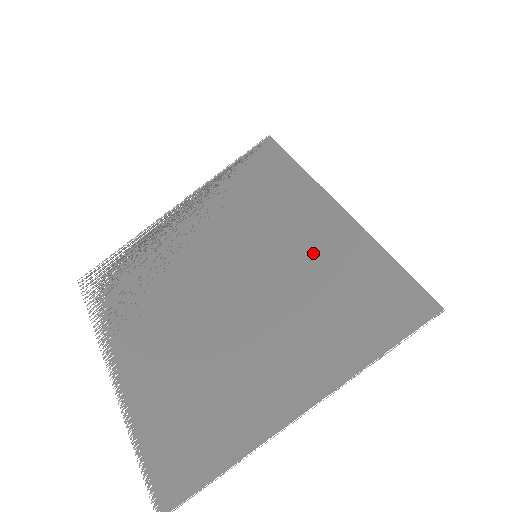
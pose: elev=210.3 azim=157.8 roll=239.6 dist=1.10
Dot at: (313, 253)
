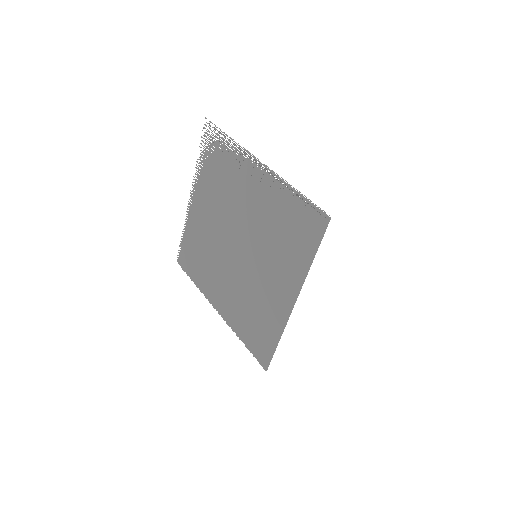
Dot at: (267, 295)
